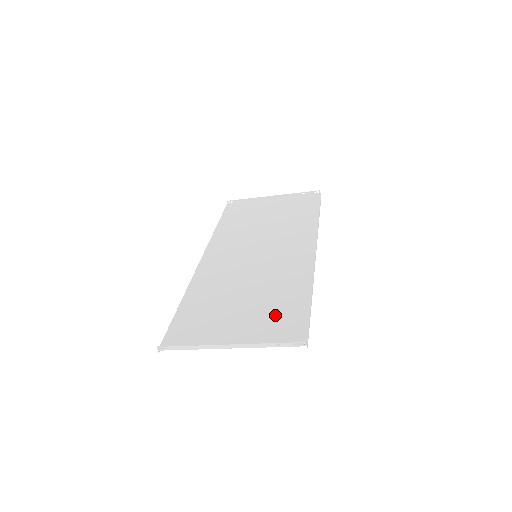
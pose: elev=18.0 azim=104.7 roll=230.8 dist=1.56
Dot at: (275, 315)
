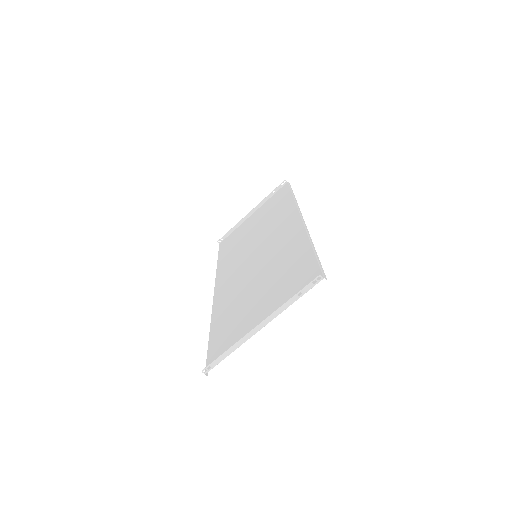
Dot at: (288, 279)
